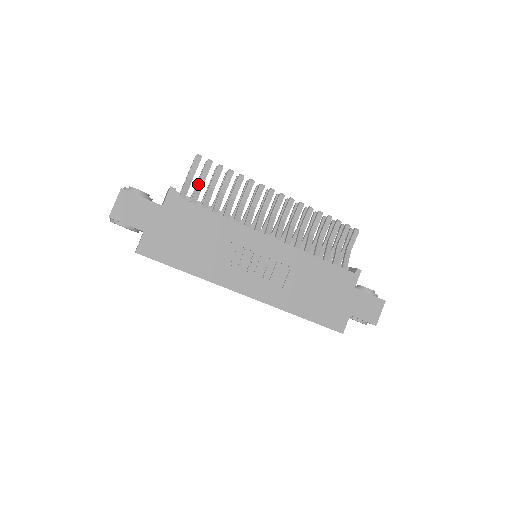
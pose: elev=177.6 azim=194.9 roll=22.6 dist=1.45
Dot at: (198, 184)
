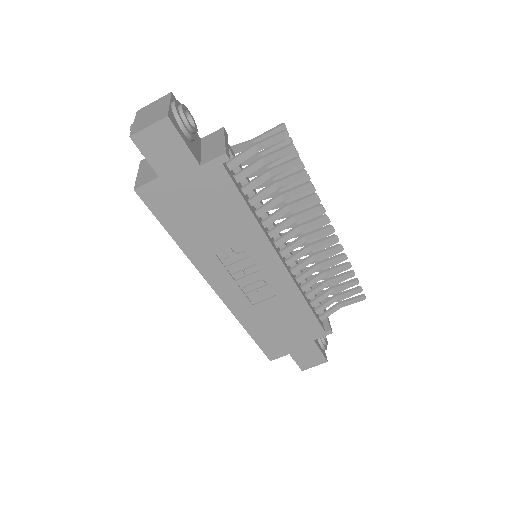
Dot at: (259, 161)
